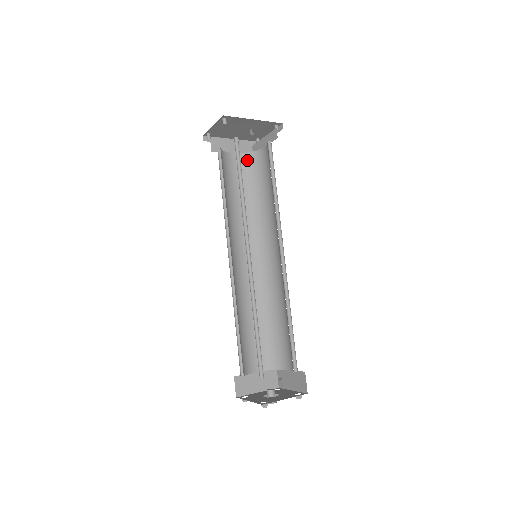
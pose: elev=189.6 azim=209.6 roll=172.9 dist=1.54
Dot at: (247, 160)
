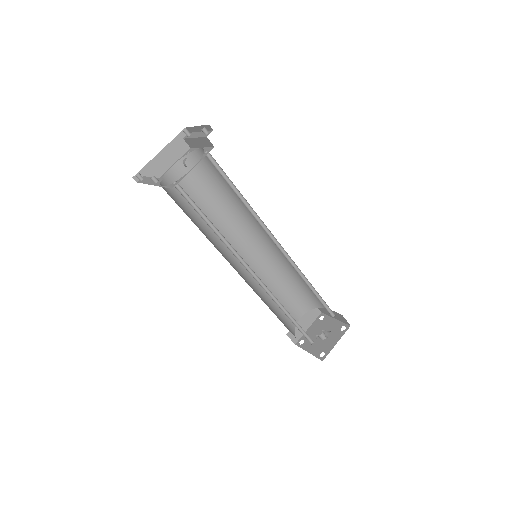
Dot at: (190, 163)
